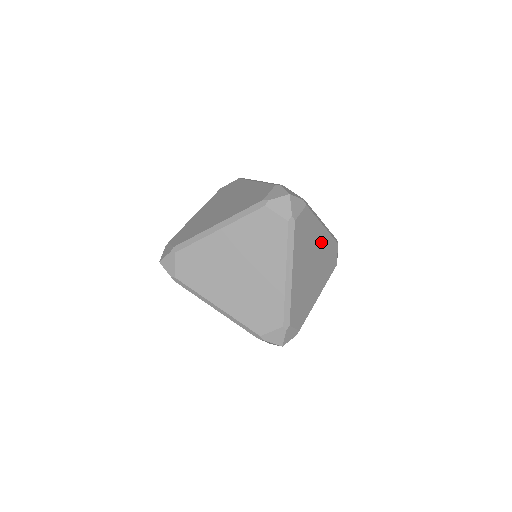
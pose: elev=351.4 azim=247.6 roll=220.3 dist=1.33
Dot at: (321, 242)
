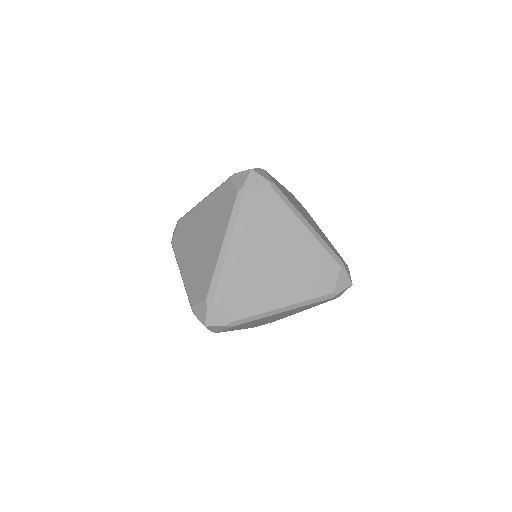
Dot at: (285, 312)
